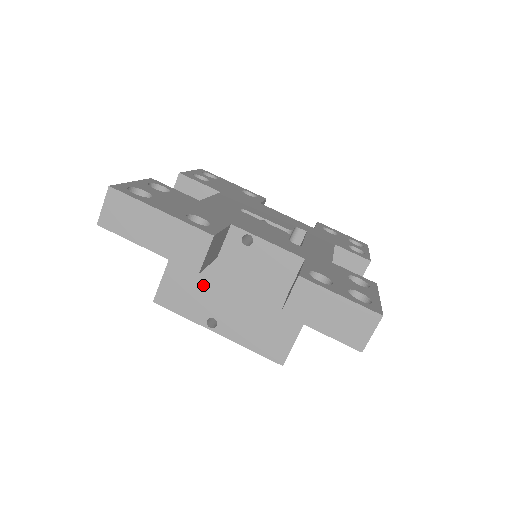
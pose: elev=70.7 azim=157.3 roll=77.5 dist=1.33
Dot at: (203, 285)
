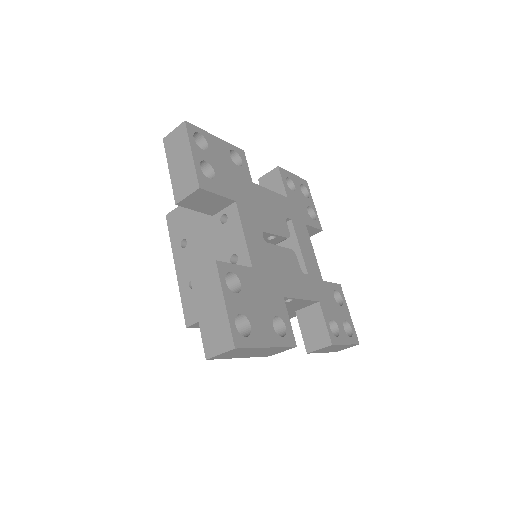
Dot at: occluded
